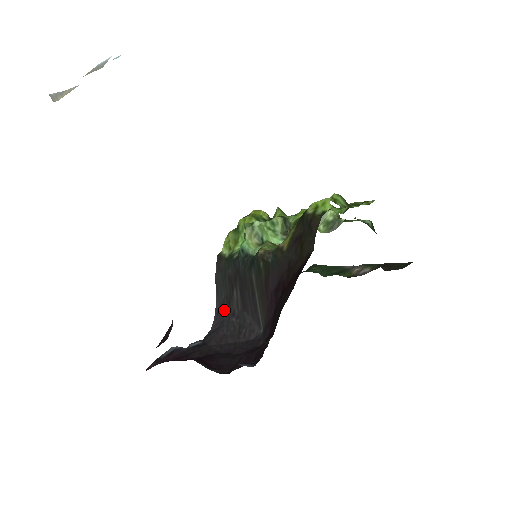
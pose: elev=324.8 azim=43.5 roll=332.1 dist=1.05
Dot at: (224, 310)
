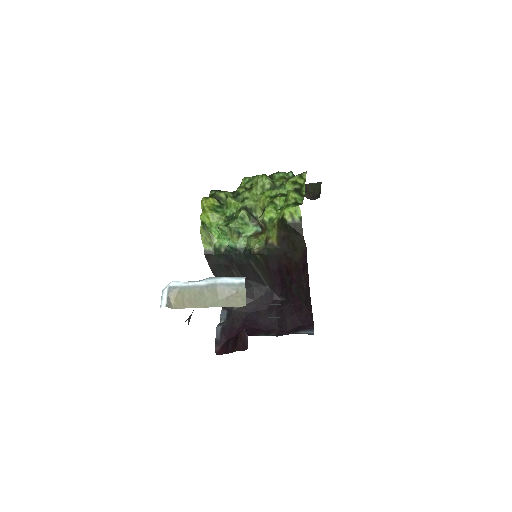
Dot at: occluded
